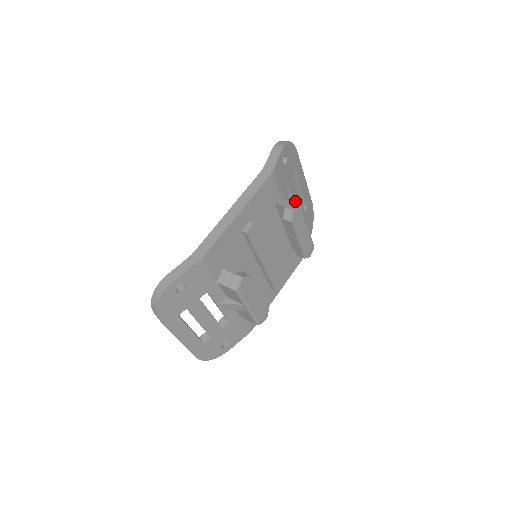
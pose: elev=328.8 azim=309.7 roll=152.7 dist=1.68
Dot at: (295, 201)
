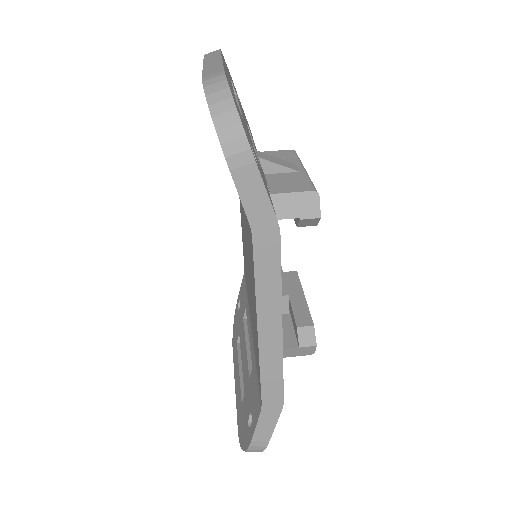
Dot at: occluded
